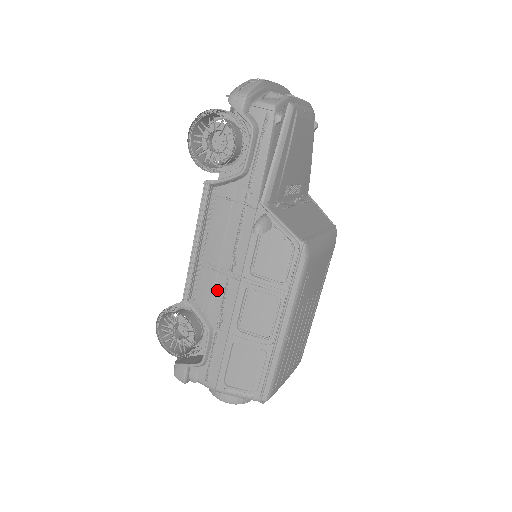
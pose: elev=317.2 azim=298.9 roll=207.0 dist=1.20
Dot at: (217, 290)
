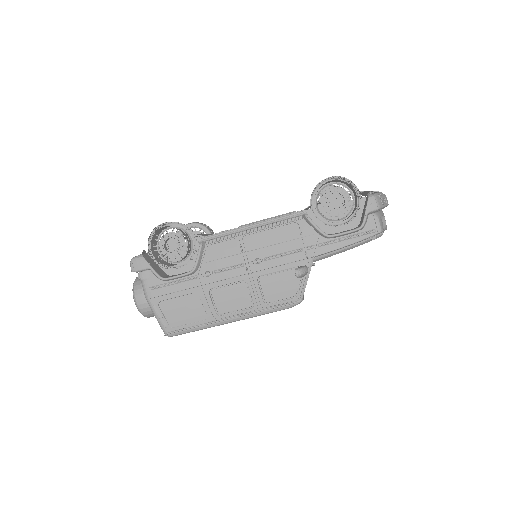
Dot at: (228, 260)
